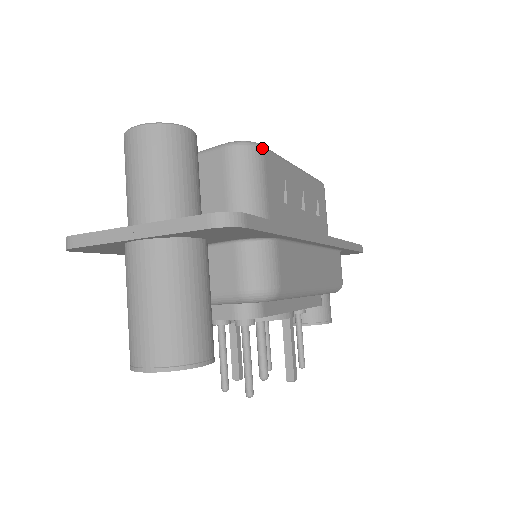
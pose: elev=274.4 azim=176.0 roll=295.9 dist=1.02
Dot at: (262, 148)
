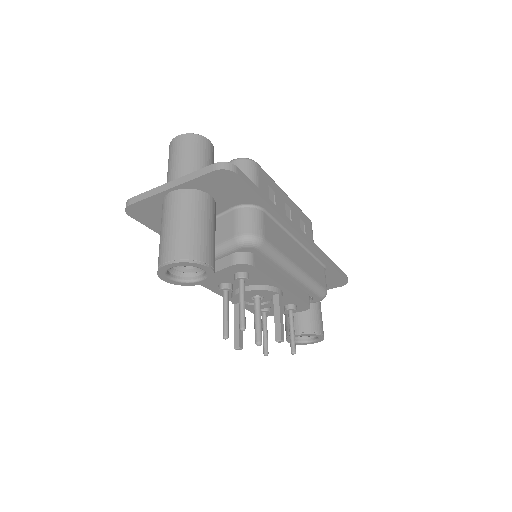
Dot at: (256, 163)
